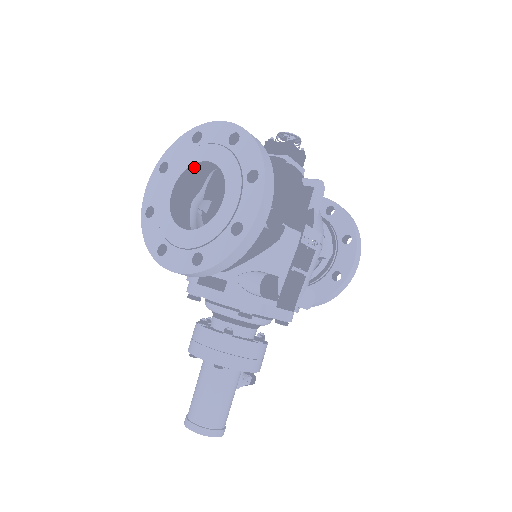
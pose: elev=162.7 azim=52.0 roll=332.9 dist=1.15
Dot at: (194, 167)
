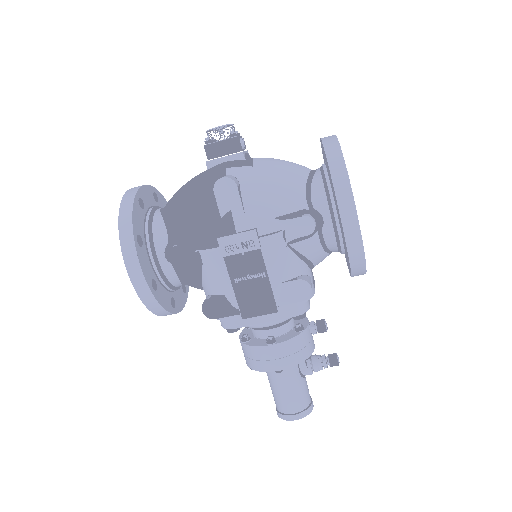
Dot at: occluded
